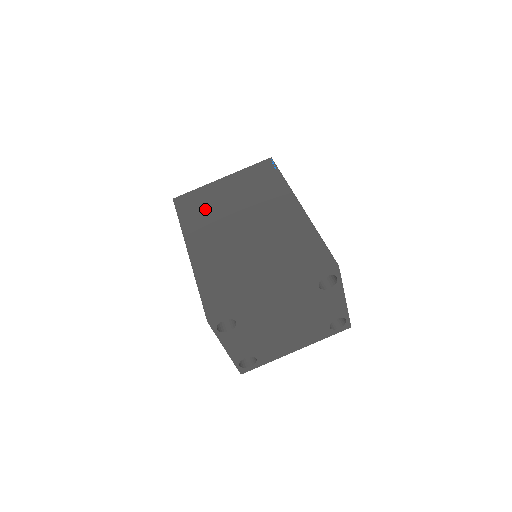
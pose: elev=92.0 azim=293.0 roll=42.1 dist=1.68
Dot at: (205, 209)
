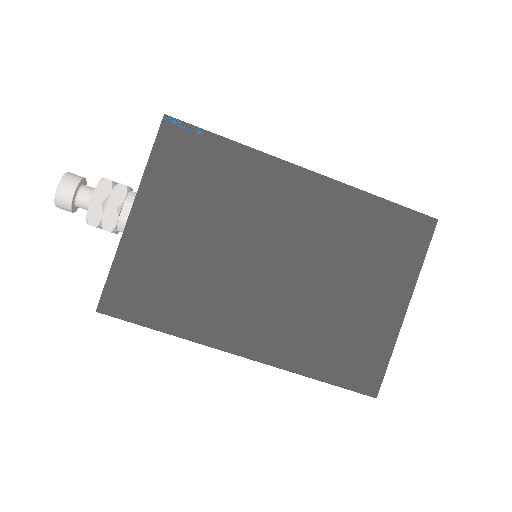
Dot at: (180, 284)
